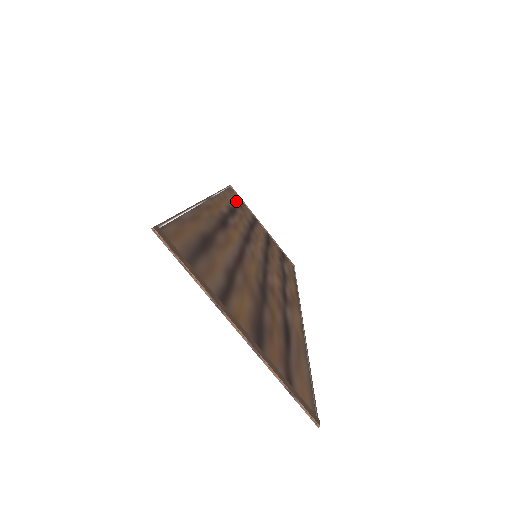
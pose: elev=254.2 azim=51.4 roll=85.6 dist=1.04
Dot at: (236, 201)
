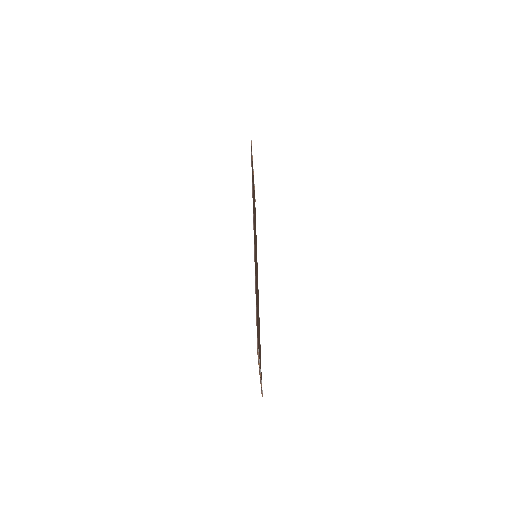
Dot at: (252, 170)
